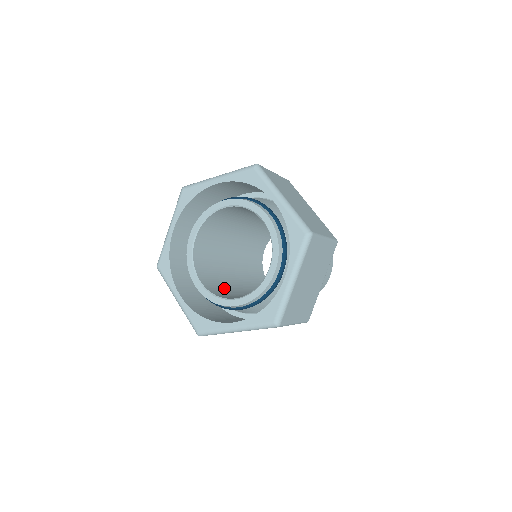
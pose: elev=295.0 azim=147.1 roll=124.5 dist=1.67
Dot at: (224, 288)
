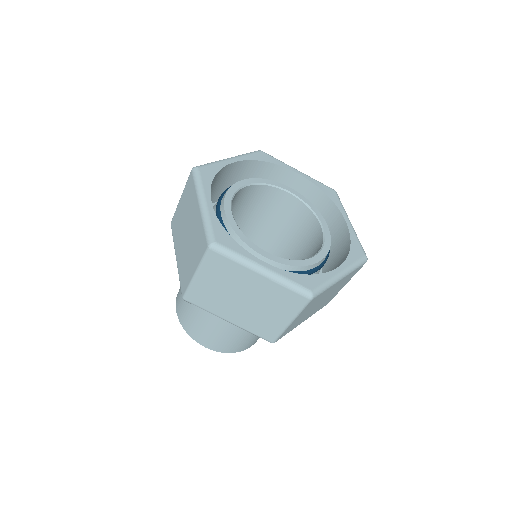
Dot at: occluded
